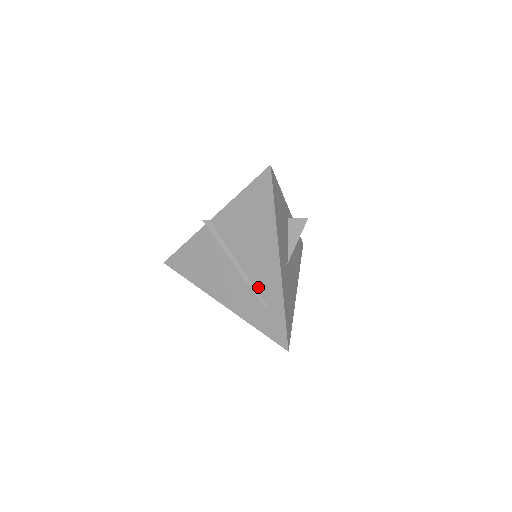
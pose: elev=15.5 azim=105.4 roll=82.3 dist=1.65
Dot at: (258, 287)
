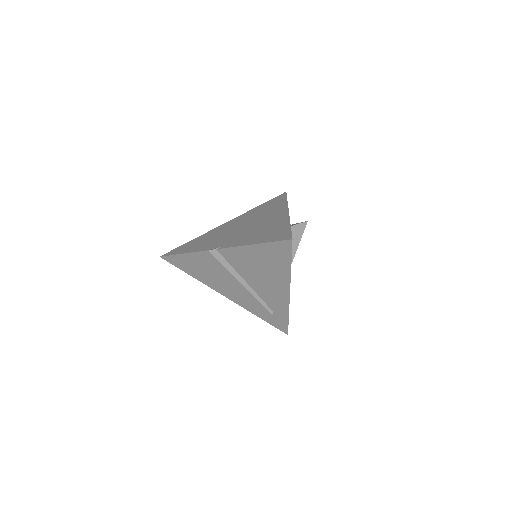
Dot at: (265, 301)
